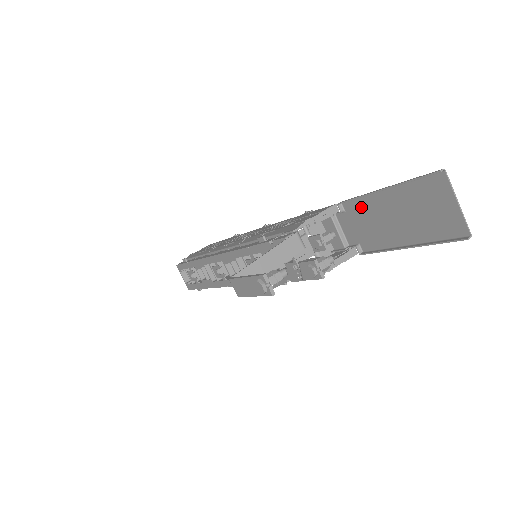
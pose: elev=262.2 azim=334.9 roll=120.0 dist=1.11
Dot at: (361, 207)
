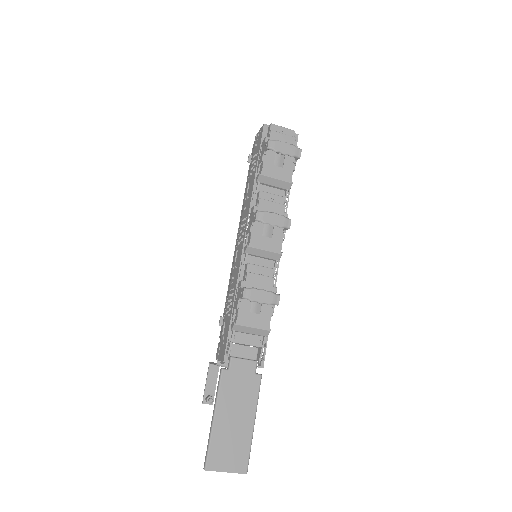
Dot at: (226, 389)
